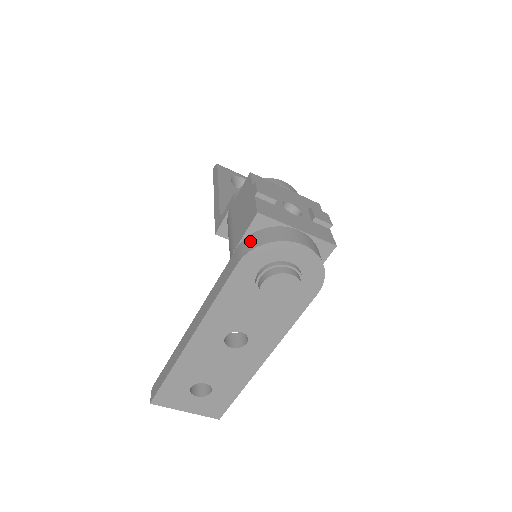
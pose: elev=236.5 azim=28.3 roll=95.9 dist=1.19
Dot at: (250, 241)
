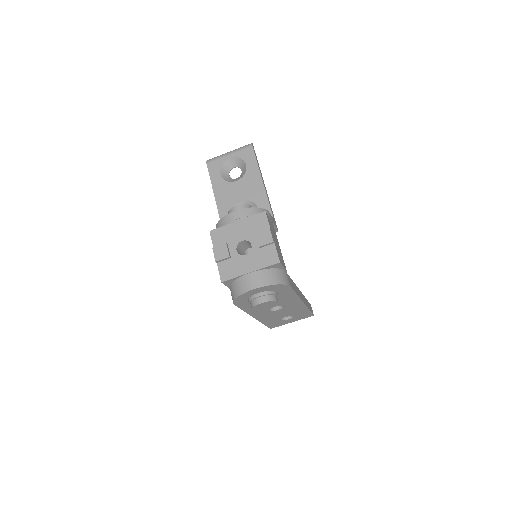
Dot at: (231, 293)
